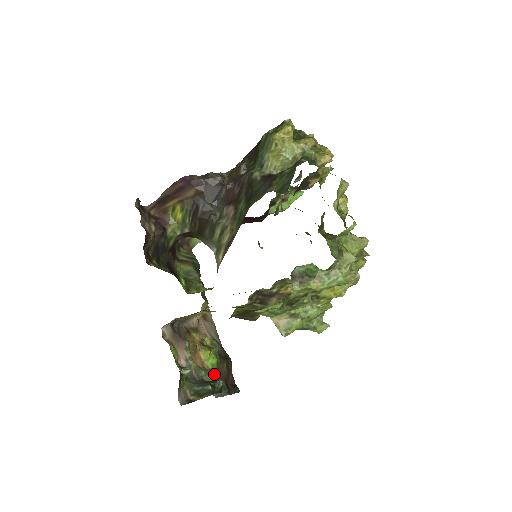
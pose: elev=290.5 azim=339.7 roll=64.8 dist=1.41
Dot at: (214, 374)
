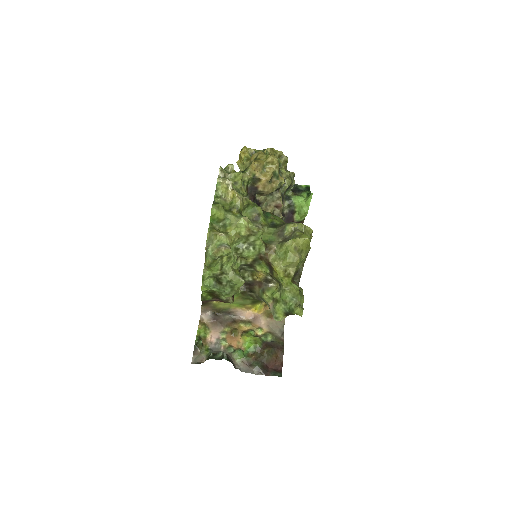
Dot at: (240, 352)
